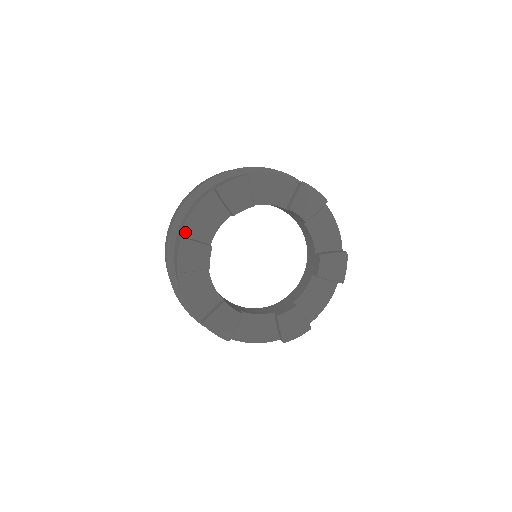
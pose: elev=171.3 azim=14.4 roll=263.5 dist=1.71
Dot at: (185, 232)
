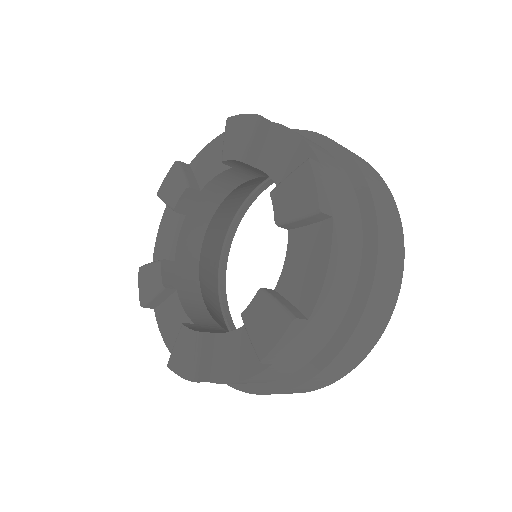
Dot at: occluded
